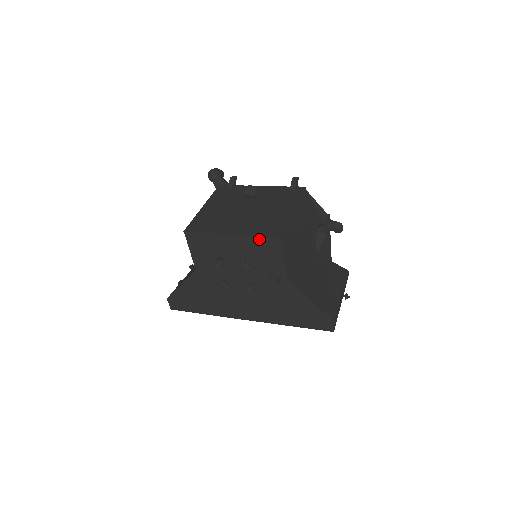
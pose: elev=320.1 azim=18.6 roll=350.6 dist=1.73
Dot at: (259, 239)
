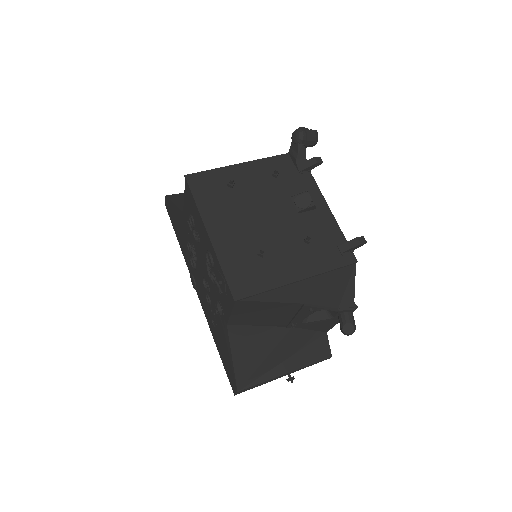
Dot at: (223, 272)
